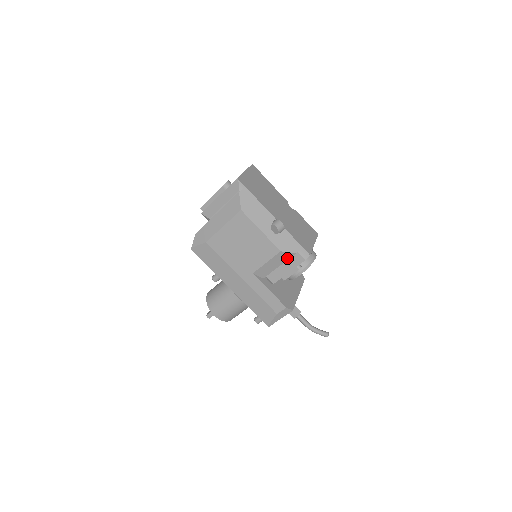
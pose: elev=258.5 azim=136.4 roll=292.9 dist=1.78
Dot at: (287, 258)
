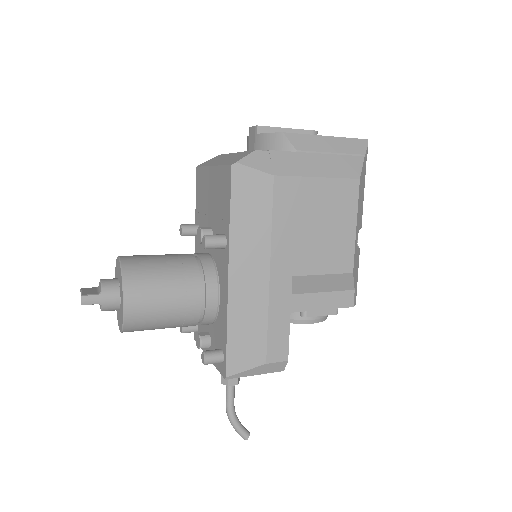
Dot at: (341, 288)
